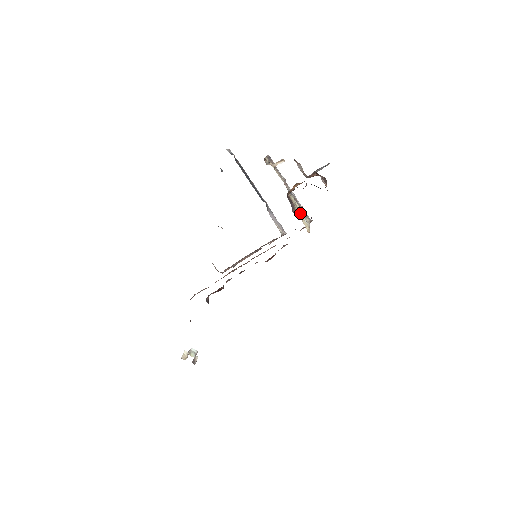
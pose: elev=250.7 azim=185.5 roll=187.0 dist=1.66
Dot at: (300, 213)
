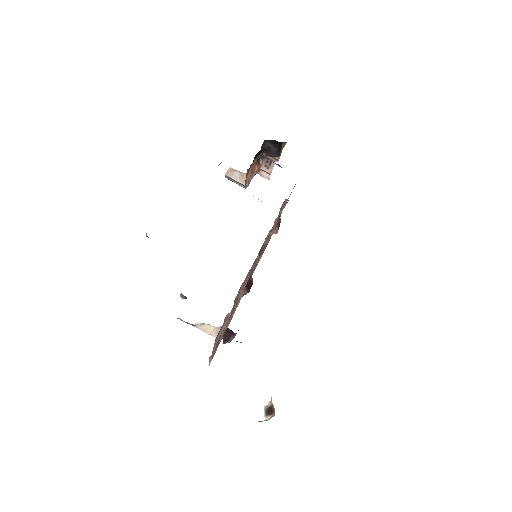
Dot at: occluded
